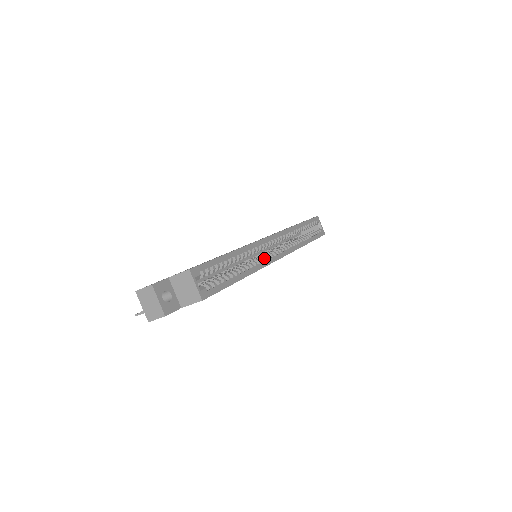
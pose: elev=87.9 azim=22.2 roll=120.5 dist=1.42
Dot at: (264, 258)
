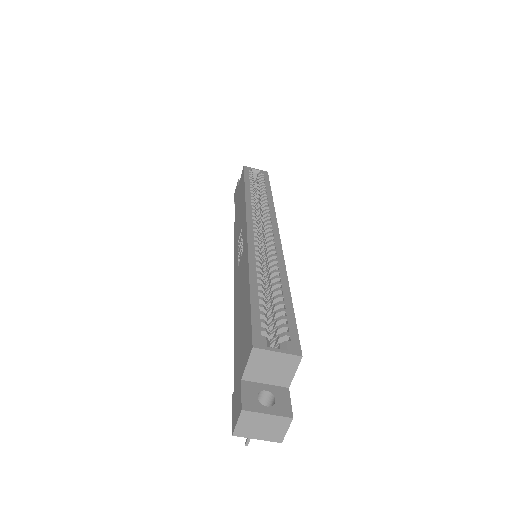
Dot at: (271, 248)
